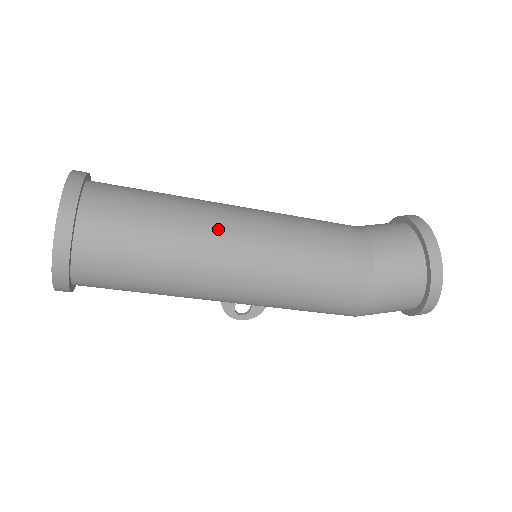
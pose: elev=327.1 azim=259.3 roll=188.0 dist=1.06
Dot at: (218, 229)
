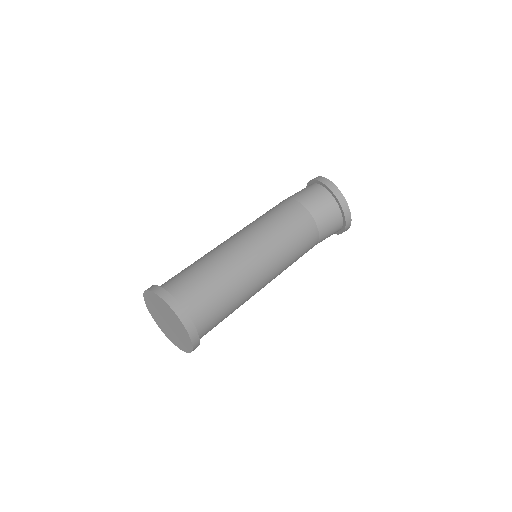
Dot at: (255, 292)
